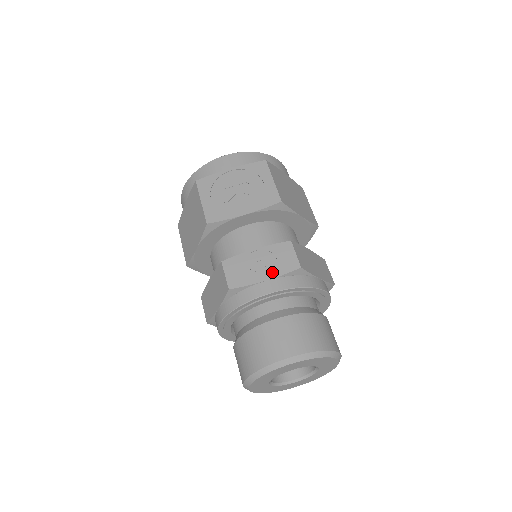
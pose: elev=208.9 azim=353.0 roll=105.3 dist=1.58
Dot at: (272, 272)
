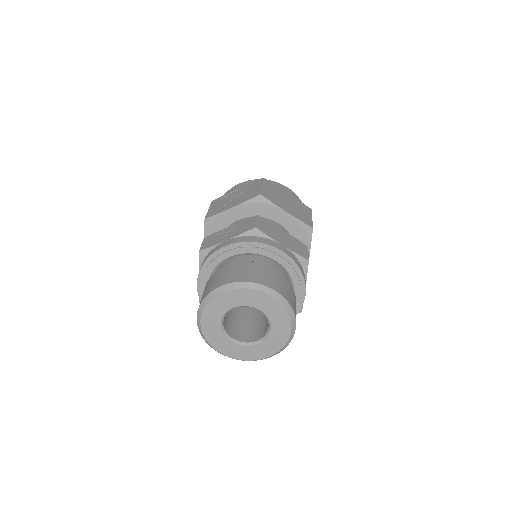
Dot at: (233, 235)
